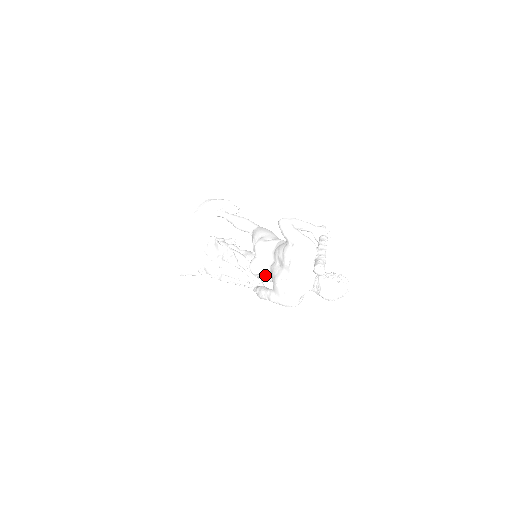
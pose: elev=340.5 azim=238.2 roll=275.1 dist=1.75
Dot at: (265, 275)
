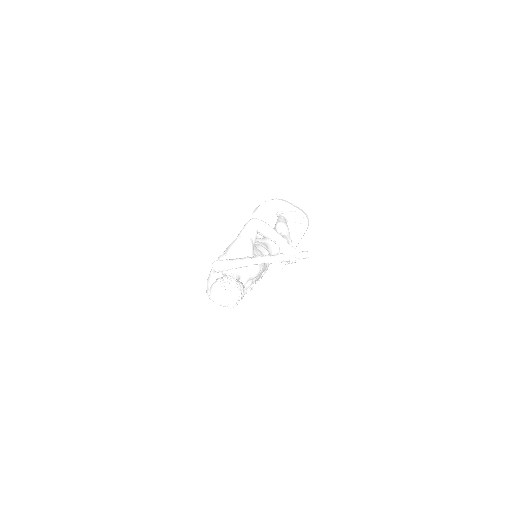
Dot at: occluded
